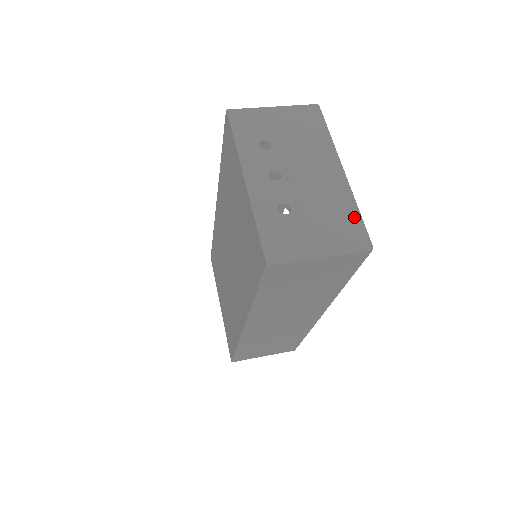
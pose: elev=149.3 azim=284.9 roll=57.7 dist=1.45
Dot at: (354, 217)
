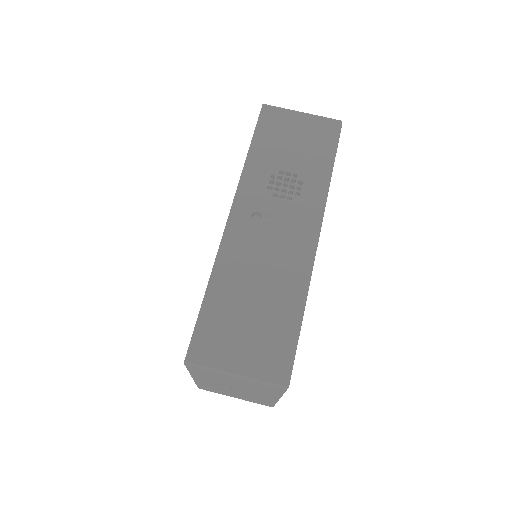
Dot at: occluded
